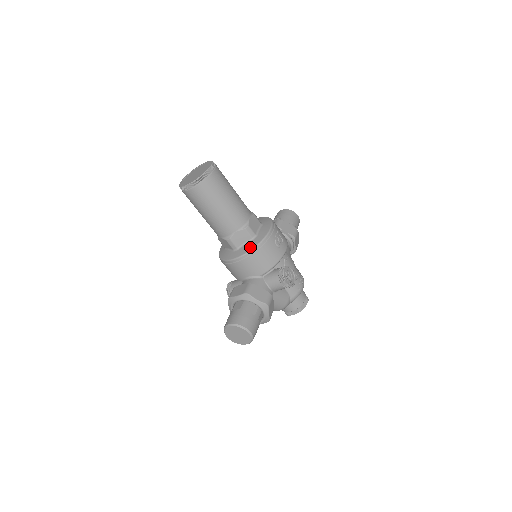
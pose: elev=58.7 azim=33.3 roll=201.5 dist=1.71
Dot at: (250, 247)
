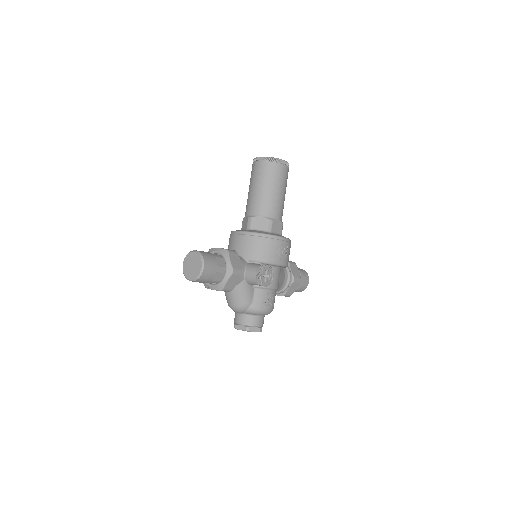
Dot at: (260, 232)
